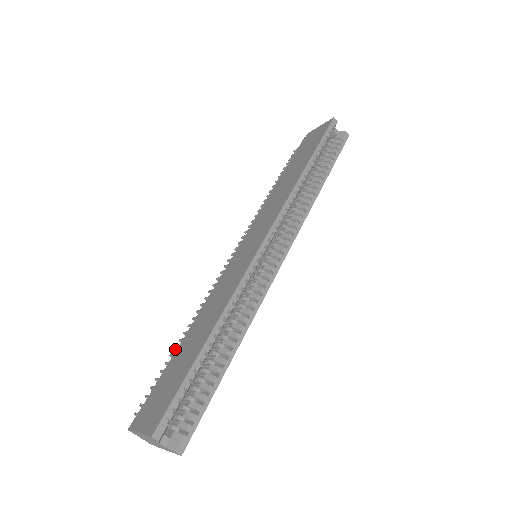
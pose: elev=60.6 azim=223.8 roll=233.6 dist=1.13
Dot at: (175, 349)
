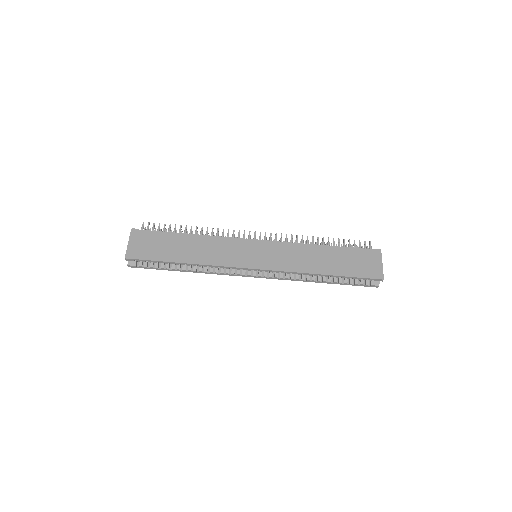
Dot at: (186, 226)
